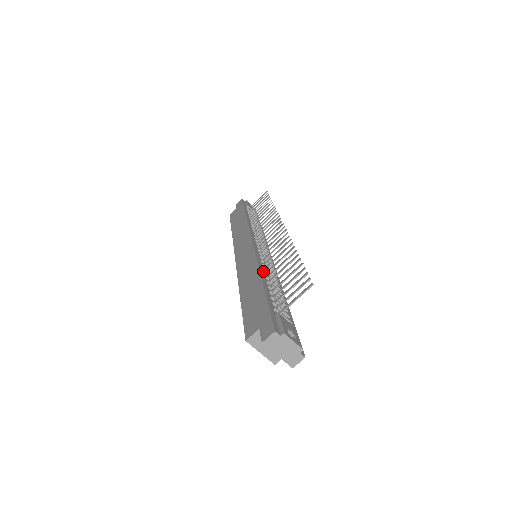
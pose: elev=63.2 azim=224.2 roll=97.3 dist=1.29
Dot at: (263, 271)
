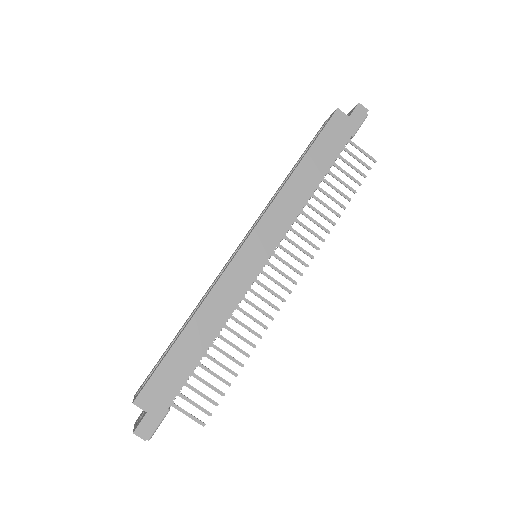
Dot at: (222, 326)
